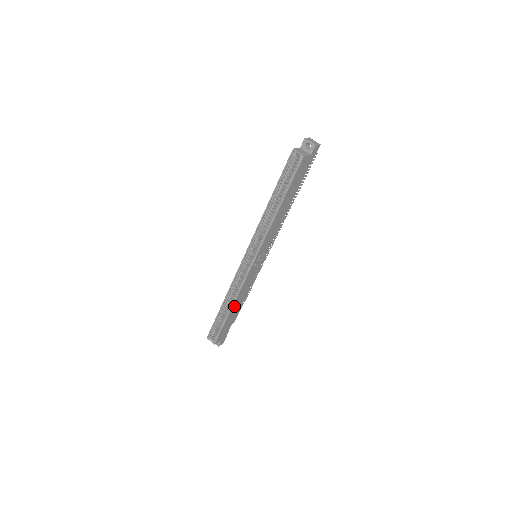
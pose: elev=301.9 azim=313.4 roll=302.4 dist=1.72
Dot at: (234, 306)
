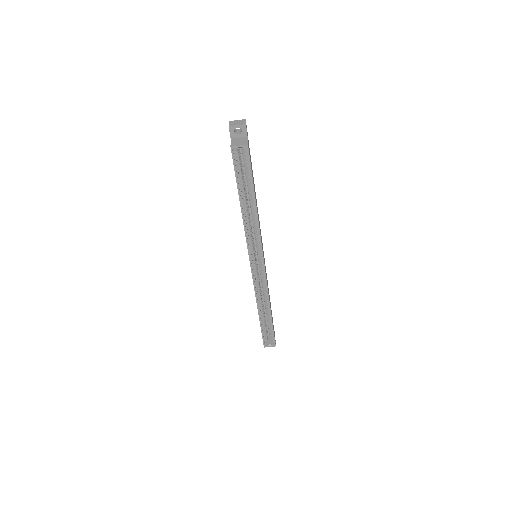
Dot at: (270, 307)
